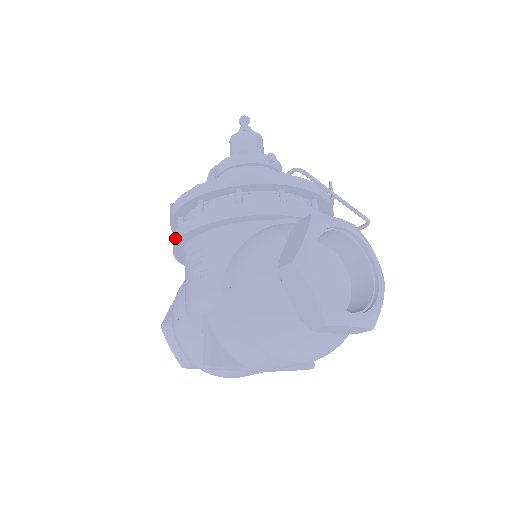
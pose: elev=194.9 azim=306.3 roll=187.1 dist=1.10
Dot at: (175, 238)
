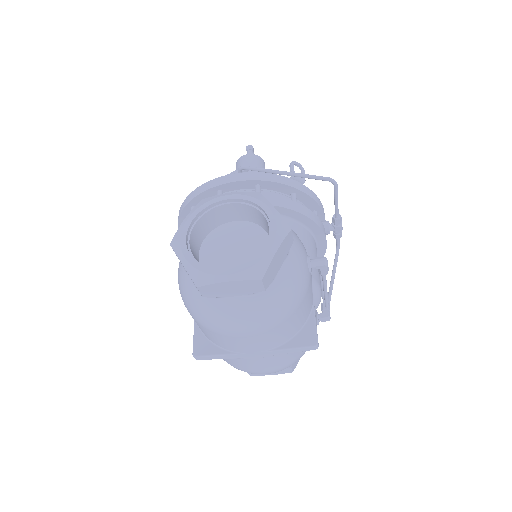
Dot at: occluded
